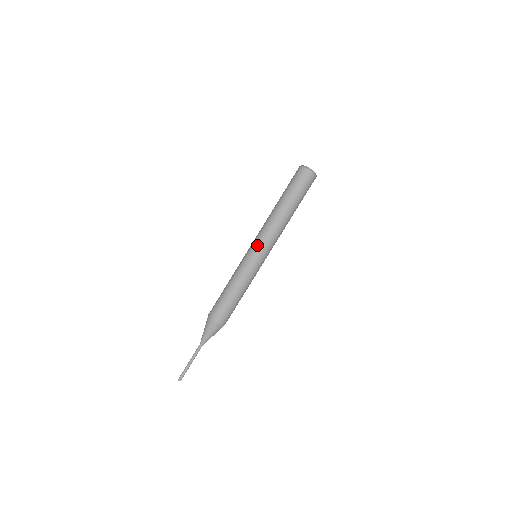
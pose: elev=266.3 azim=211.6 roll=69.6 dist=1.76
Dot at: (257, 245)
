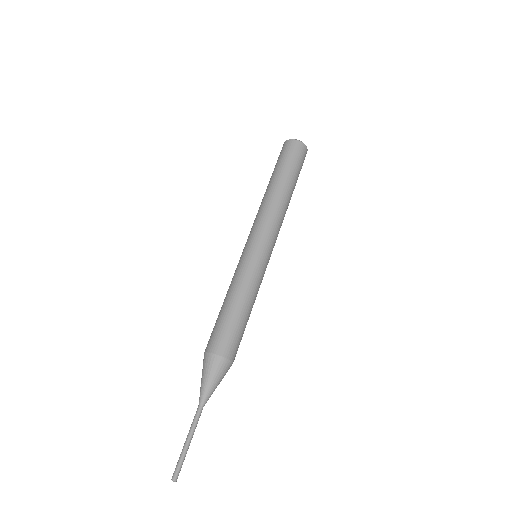
Dot at: (249, 237)
